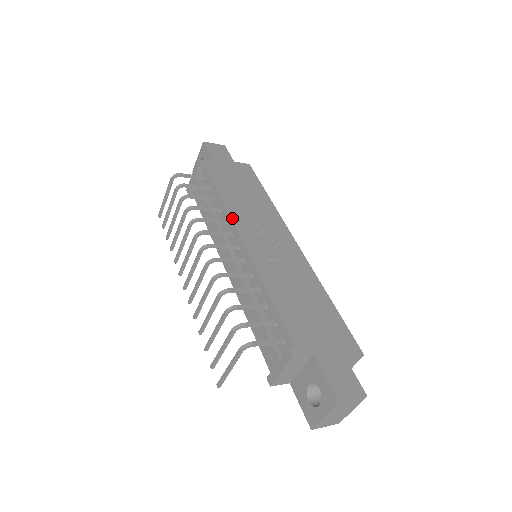
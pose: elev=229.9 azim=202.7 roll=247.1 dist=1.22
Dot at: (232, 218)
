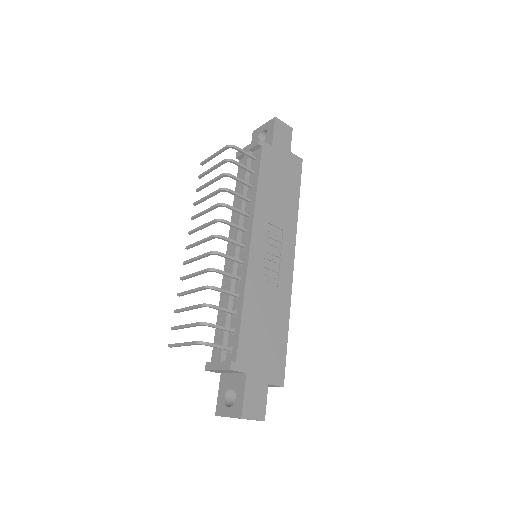
Dot at: (254, 218)
